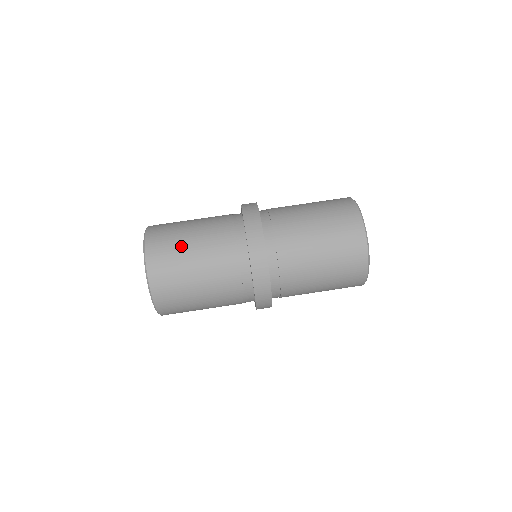
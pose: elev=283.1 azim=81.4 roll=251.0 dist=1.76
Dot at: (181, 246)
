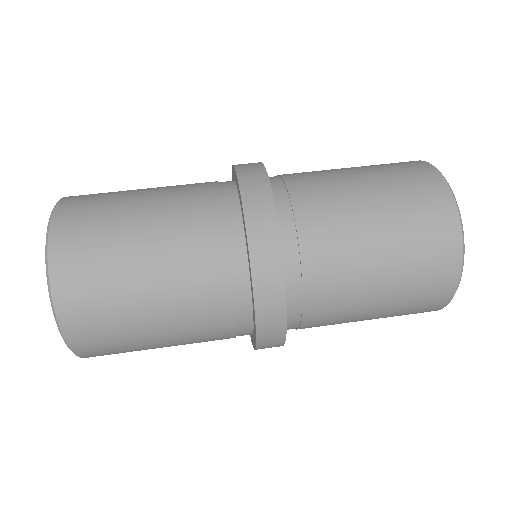
Dot at: (119, 225)
